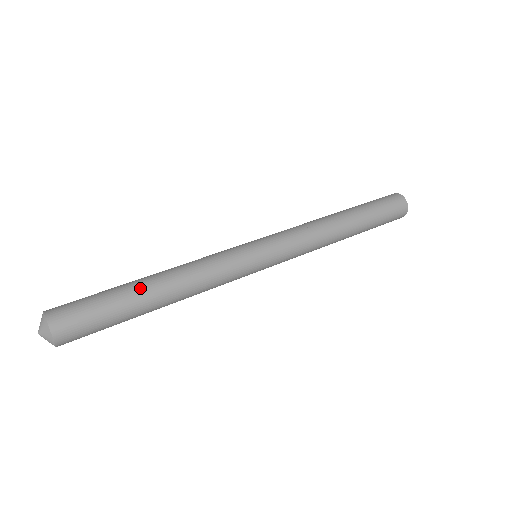
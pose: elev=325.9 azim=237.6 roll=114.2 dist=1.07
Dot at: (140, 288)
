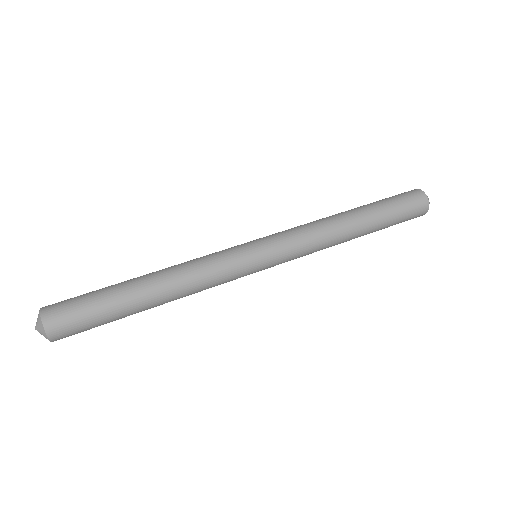
Dot at: (134, 294)
